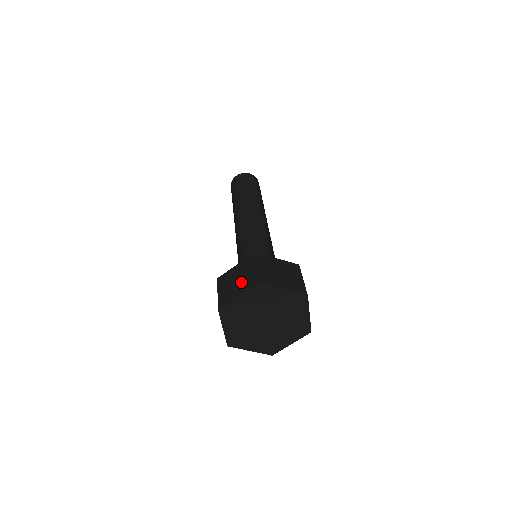
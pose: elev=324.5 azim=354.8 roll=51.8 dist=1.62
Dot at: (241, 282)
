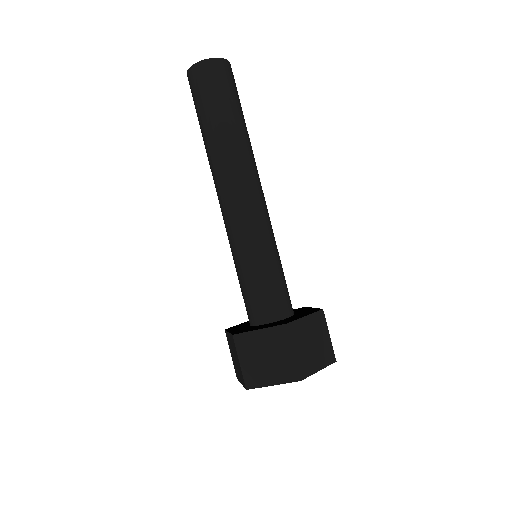
Dot at: (237, 367)
